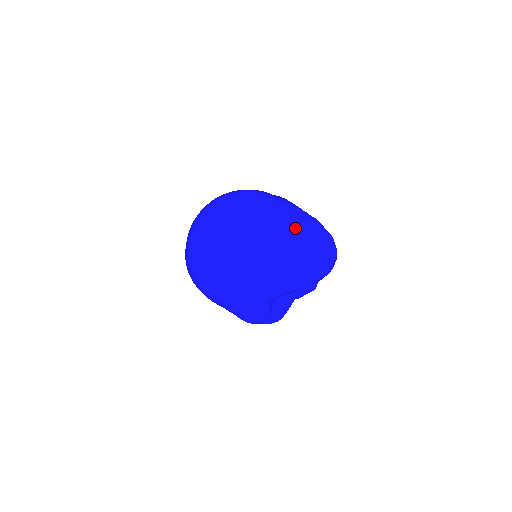
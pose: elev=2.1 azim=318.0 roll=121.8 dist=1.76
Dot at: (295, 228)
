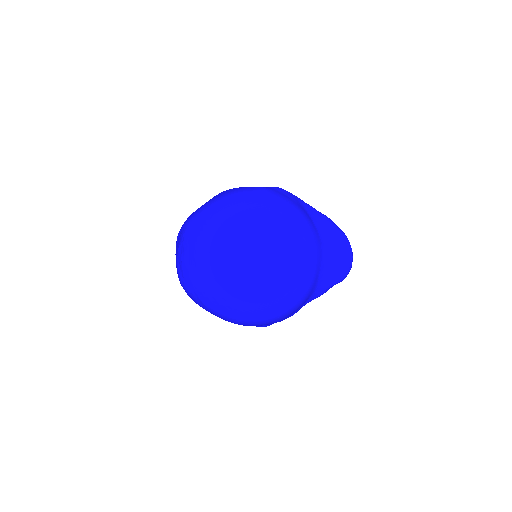
Dot at: (324, 240)
